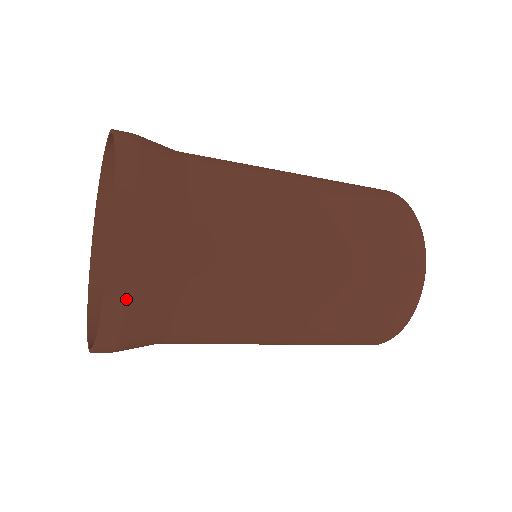
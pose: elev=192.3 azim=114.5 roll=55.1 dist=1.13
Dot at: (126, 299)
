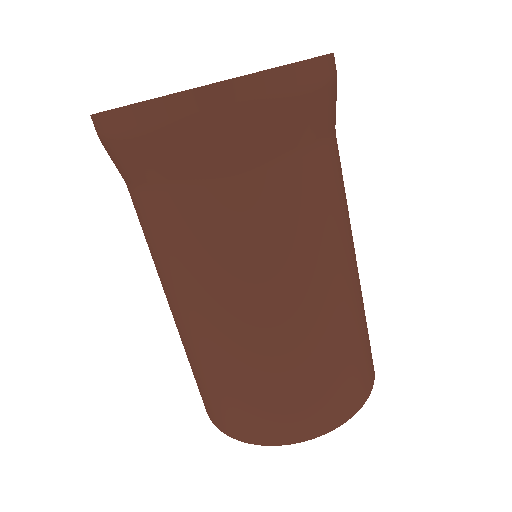
Dot at: (307, 85)
